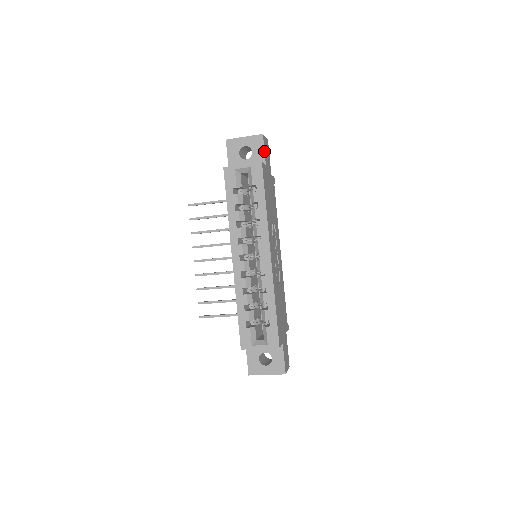
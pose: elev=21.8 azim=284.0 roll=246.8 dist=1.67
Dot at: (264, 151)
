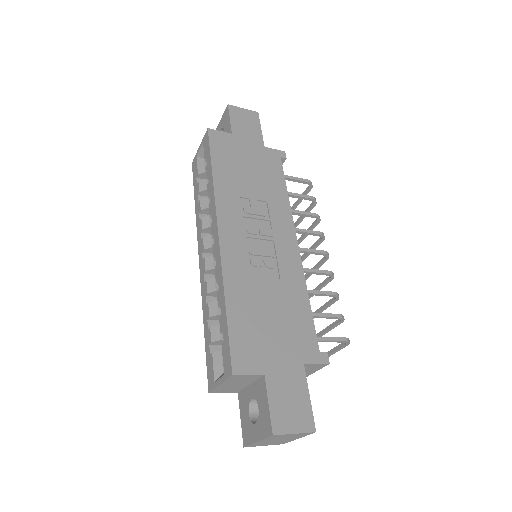
Dot at: (230, 120)
